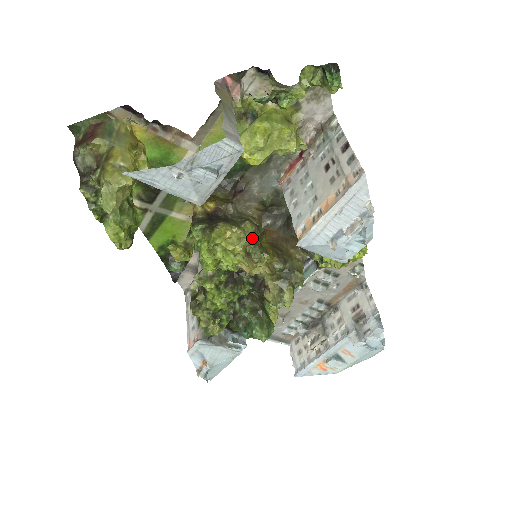
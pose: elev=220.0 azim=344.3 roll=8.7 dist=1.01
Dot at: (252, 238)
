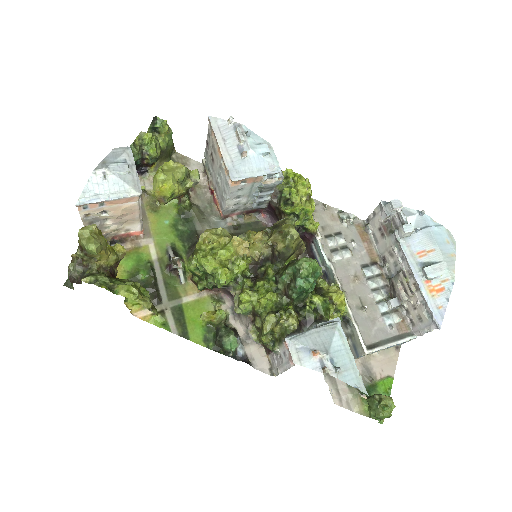
Dot at: (224, 229)
